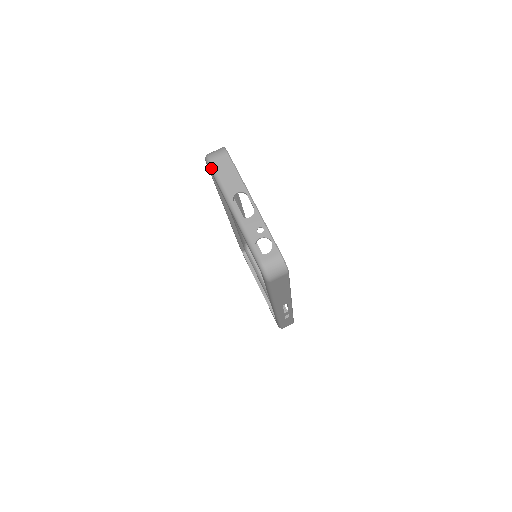
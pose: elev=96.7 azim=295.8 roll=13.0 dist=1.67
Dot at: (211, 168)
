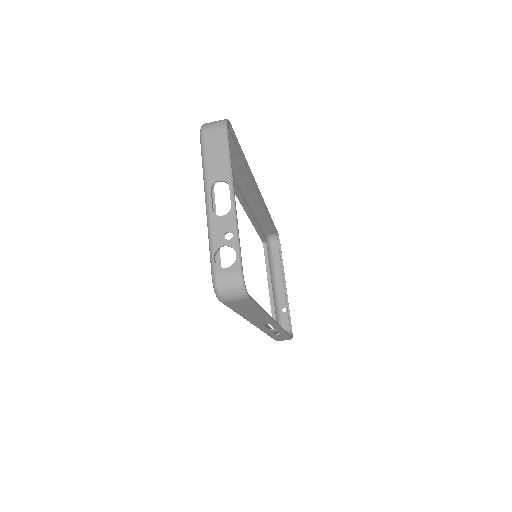
Dot at: (201, 142)
